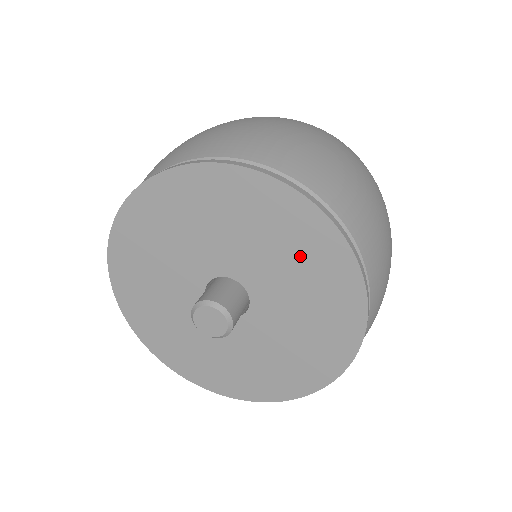
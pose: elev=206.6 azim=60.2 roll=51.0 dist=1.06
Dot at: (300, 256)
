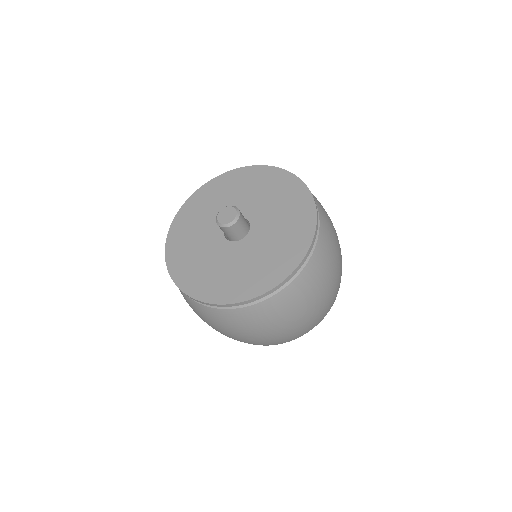
Dot at: (280, 195)
